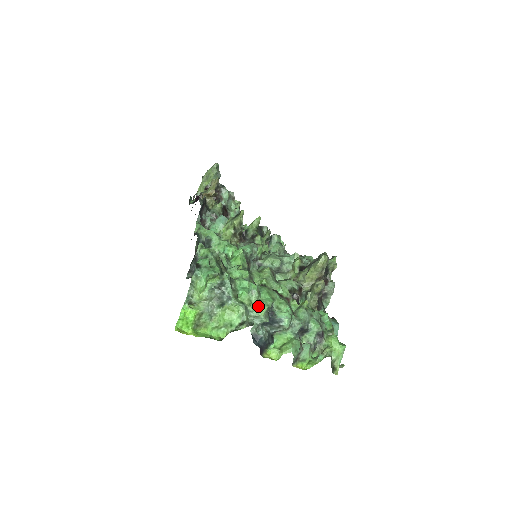
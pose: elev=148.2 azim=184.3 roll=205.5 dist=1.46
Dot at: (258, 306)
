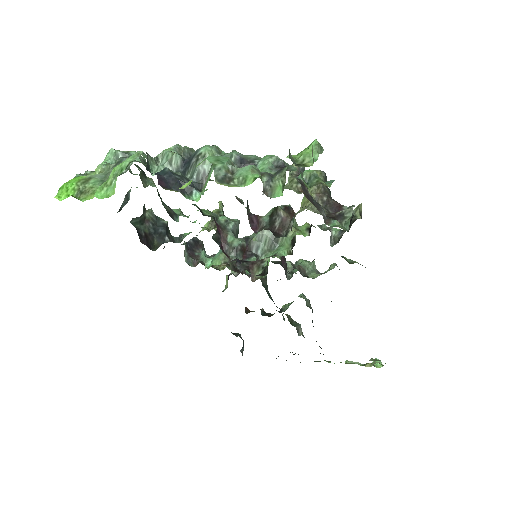
Dot at: occluded
